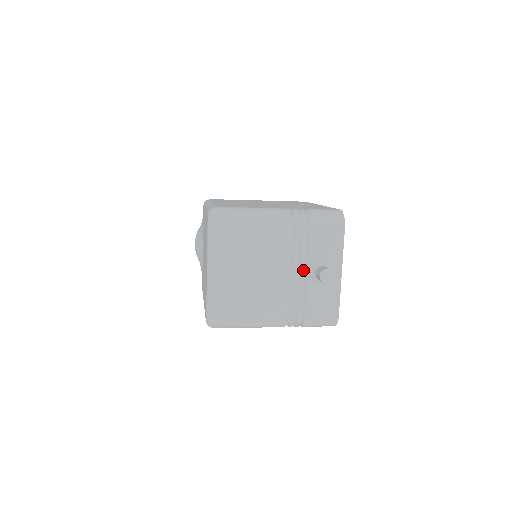
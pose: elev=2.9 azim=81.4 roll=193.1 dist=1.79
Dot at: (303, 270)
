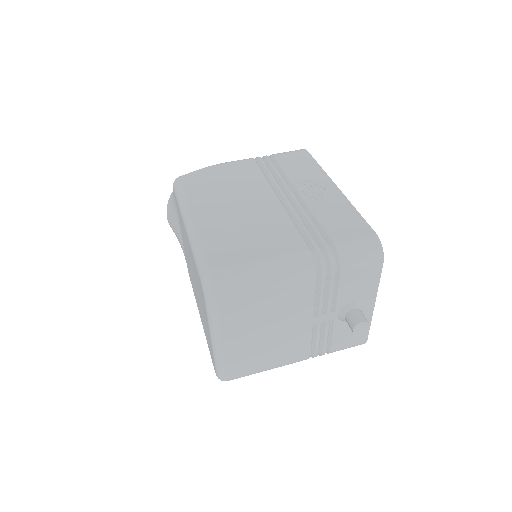
Dot at: (329, 315)
